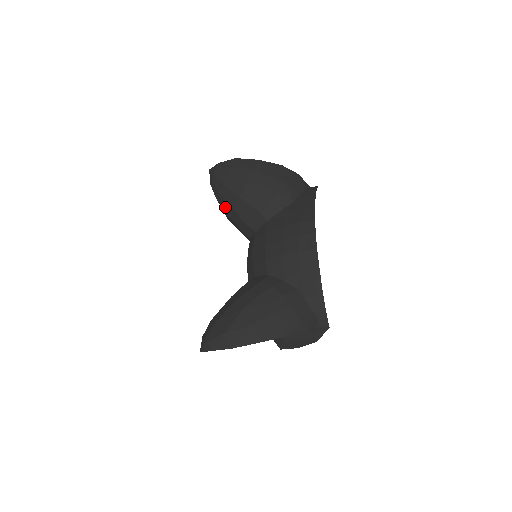
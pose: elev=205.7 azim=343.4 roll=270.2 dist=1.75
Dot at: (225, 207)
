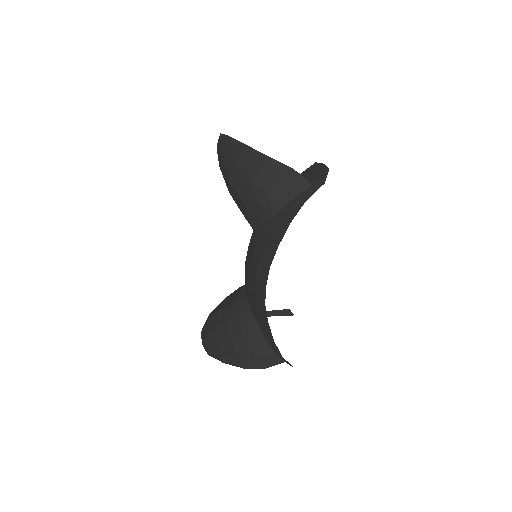
Dot at: occluded
